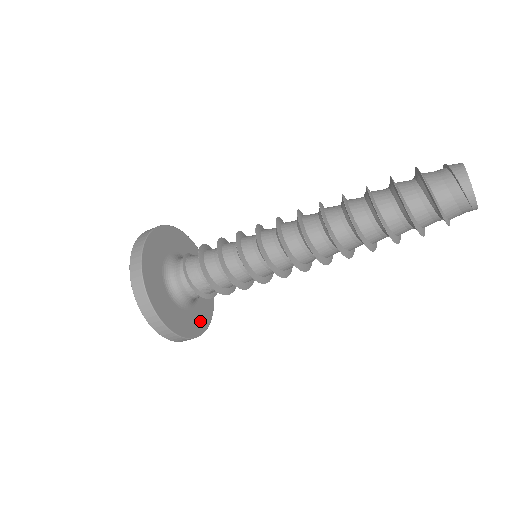
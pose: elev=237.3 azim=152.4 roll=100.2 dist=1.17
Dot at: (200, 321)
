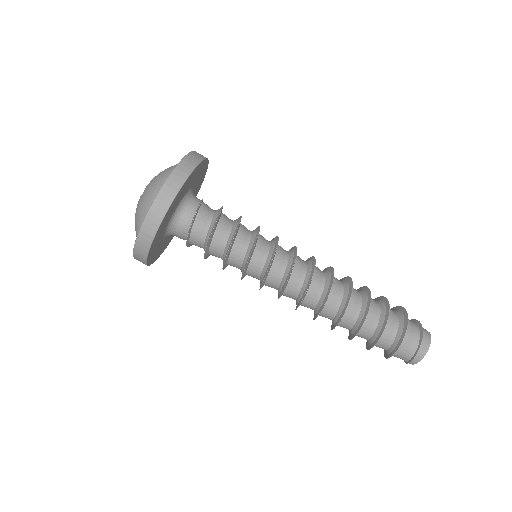
Dot at: occluded
